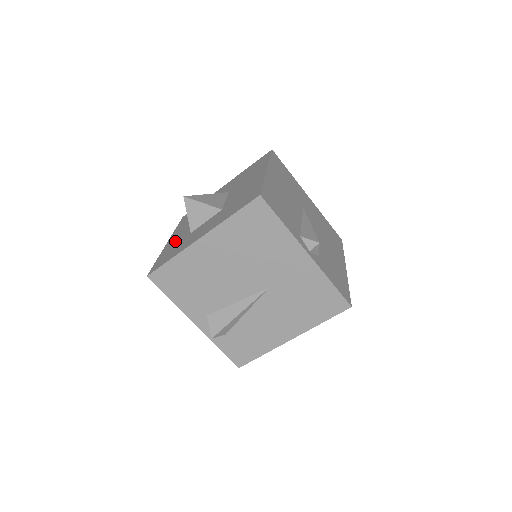
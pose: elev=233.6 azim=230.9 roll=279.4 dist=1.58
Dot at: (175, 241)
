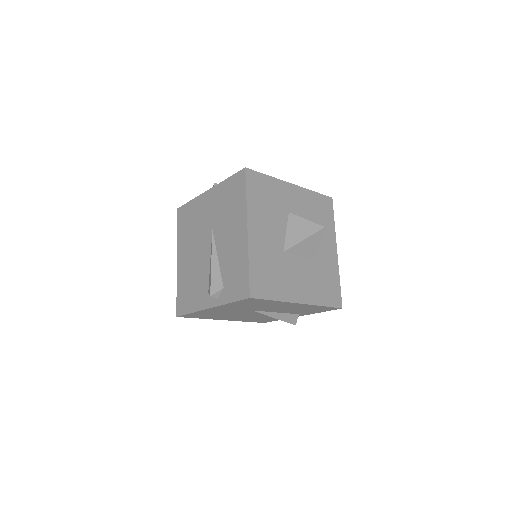
Dot at: occluded
